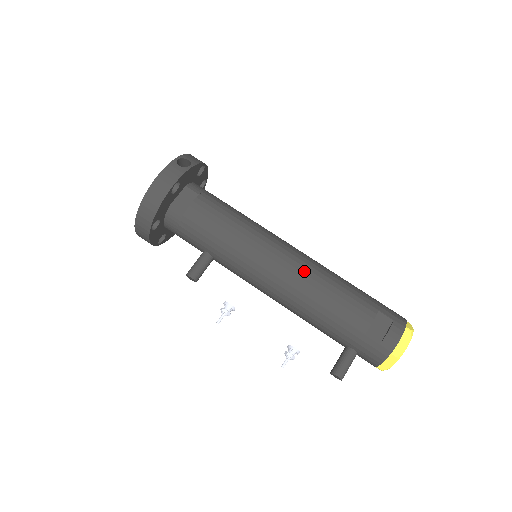
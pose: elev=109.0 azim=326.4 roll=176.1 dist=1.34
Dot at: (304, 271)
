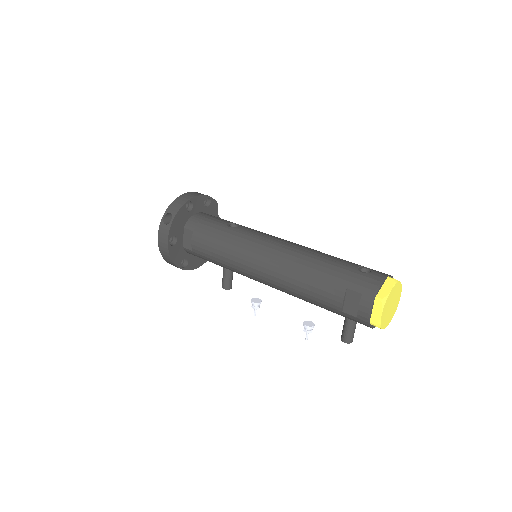
Dot at: (278, 271)
